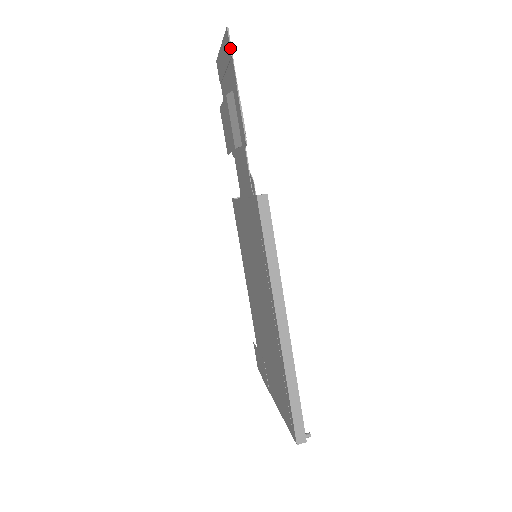
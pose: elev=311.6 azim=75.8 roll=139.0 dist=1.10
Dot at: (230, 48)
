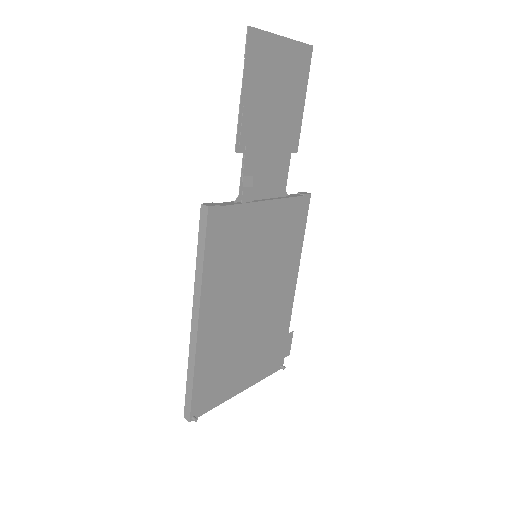
Dot at: (245, 49)
